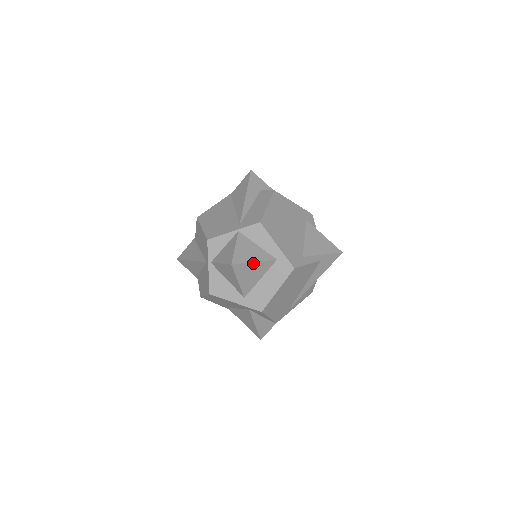
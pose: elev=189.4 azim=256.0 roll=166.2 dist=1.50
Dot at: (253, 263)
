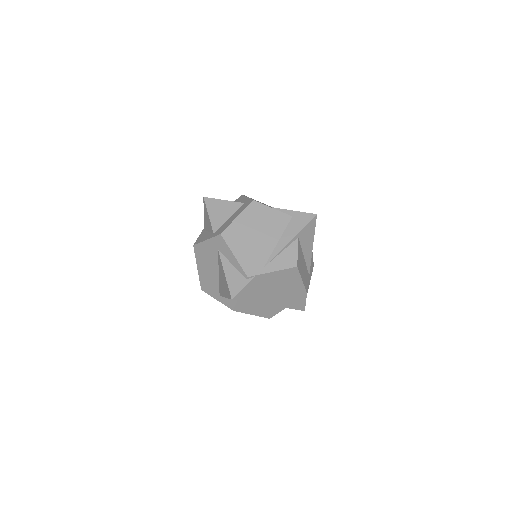
Dot at: (222, 201)
